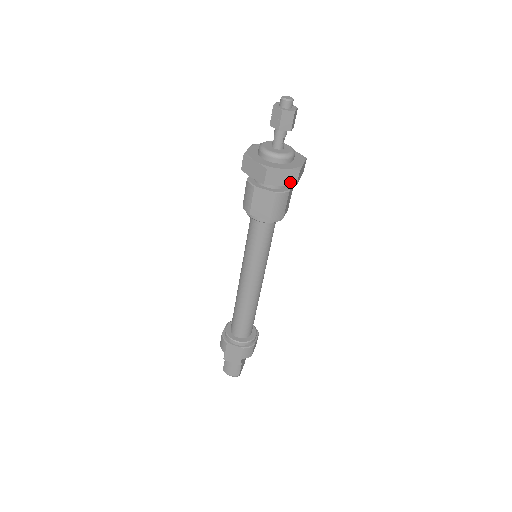
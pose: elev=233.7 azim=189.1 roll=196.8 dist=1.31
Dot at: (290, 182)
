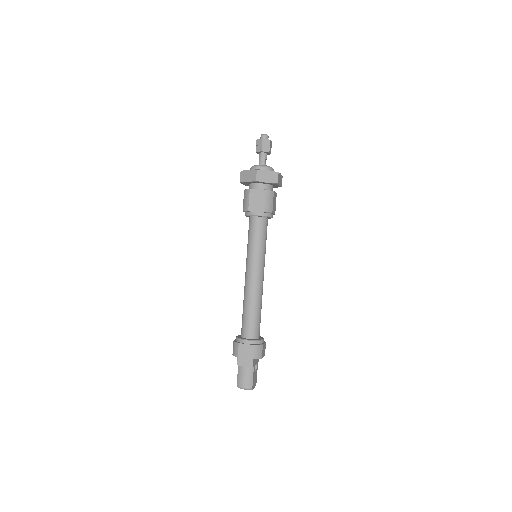
Dot at: (273, 180)
